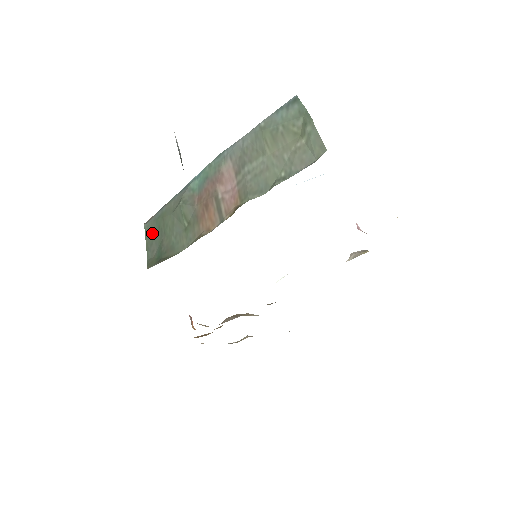
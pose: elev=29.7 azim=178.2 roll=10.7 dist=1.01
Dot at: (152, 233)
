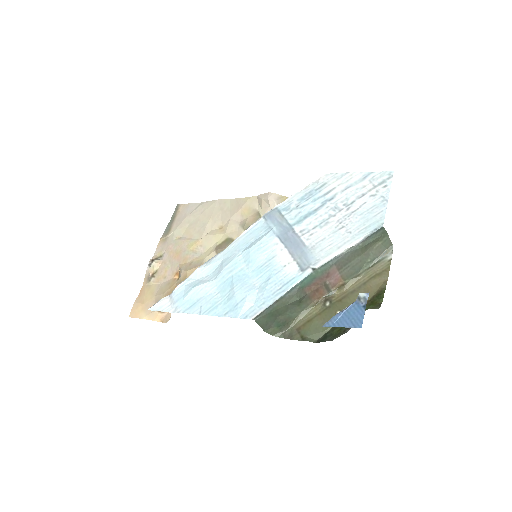
Dot at: (266, 320)
